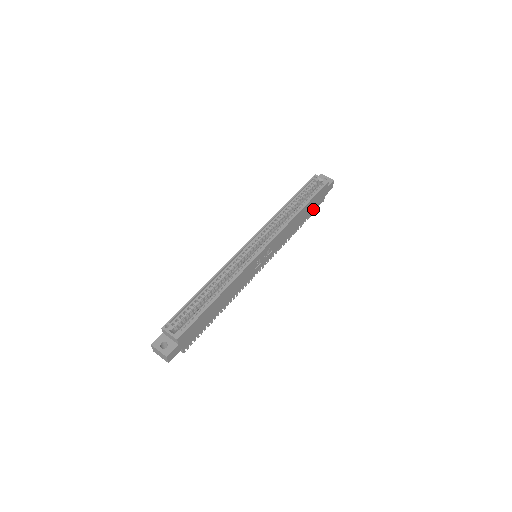
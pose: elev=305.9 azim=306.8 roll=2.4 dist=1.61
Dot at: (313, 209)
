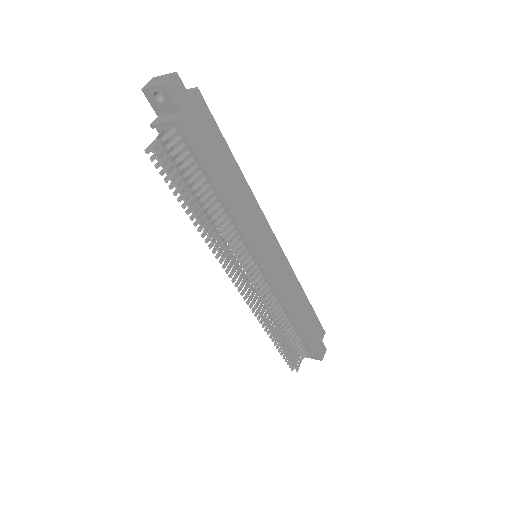
Dot at: (306, 337)
